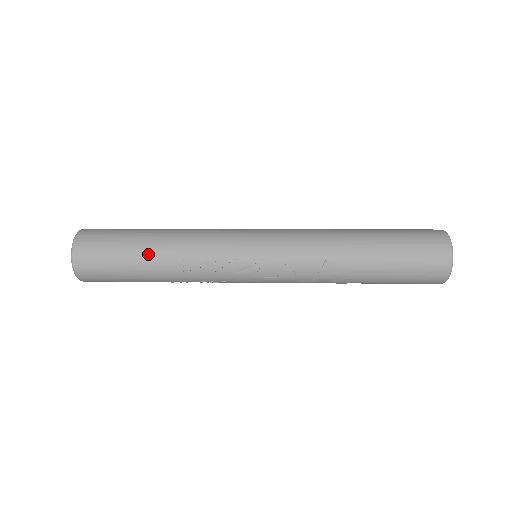
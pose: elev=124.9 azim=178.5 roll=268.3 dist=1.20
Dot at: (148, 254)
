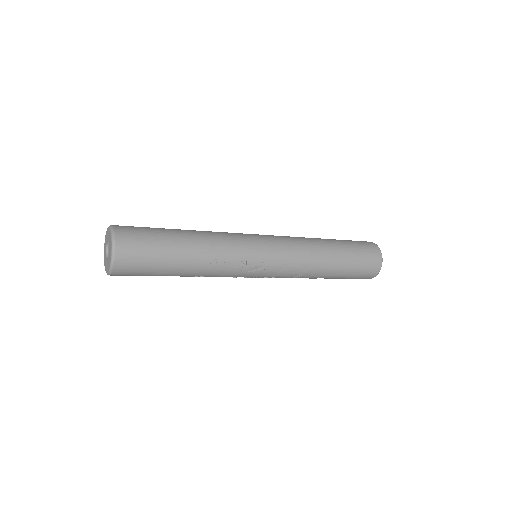
Dot at: (184, 254)
